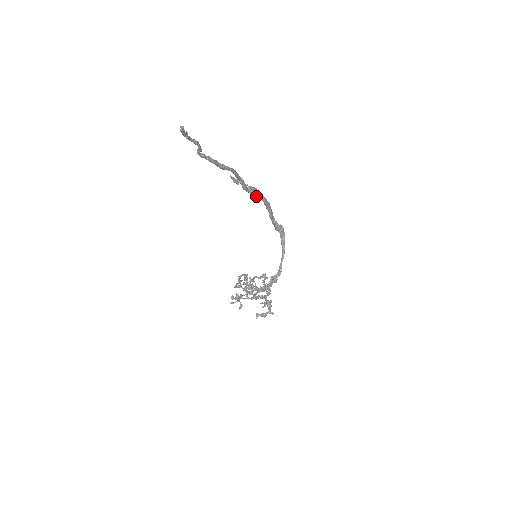
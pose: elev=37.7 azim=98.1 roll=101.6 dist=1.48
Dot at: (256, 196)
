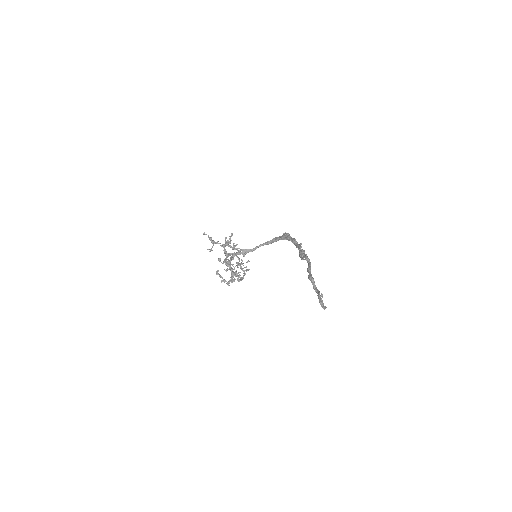
Dot at: (299, 251)
